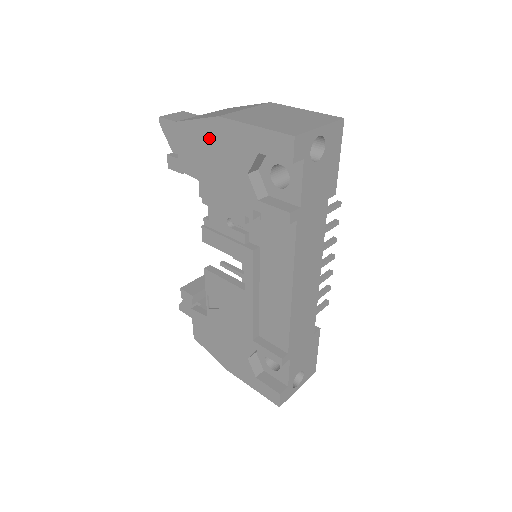
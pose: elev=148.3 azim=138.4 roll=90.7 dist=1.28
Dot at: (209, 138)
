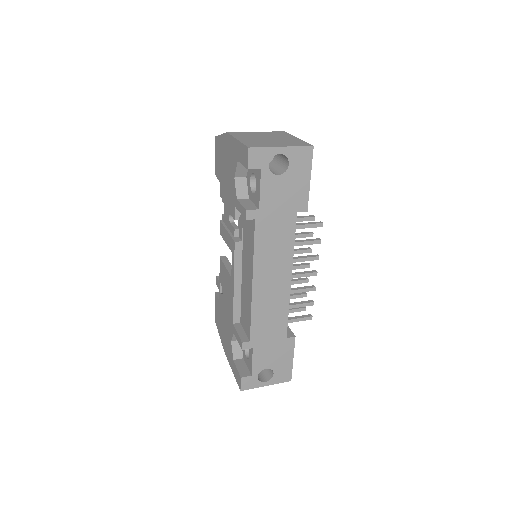
Dot at: (224, 149)
